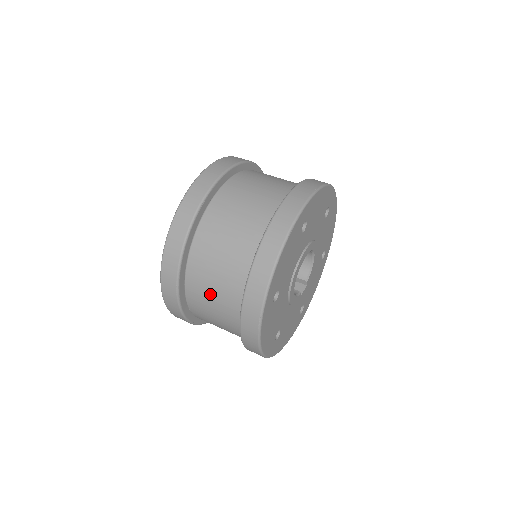
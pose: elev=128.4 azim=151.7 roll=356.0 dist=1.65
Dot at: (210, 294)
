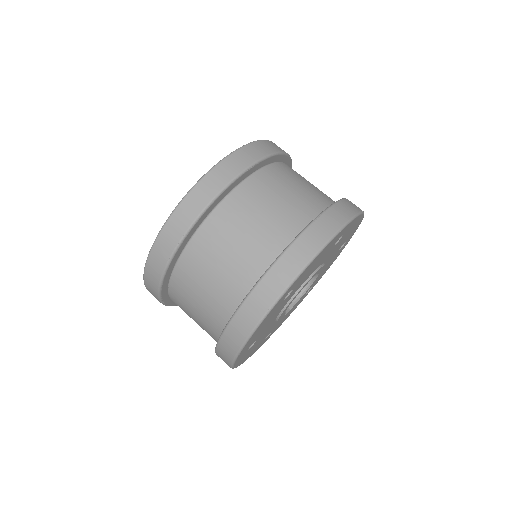
Dot at: (216, 262)
